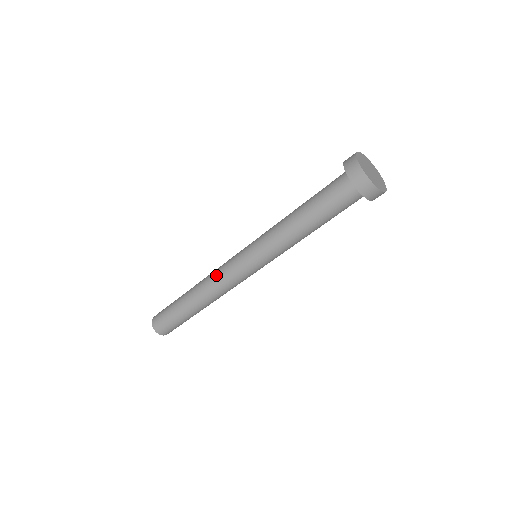
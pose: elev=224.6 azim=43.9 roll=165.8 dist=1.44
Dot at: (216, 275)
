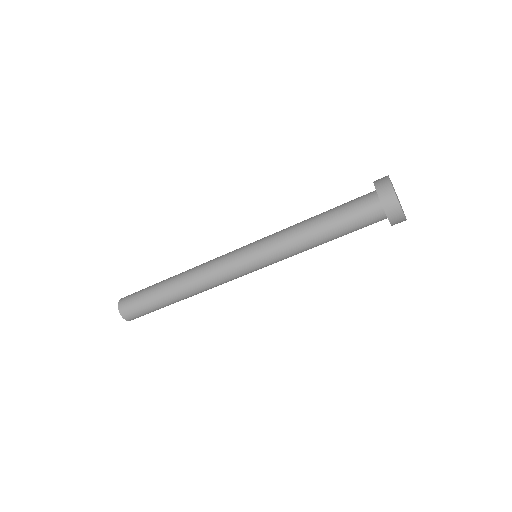
Dot at: (211, 260)
